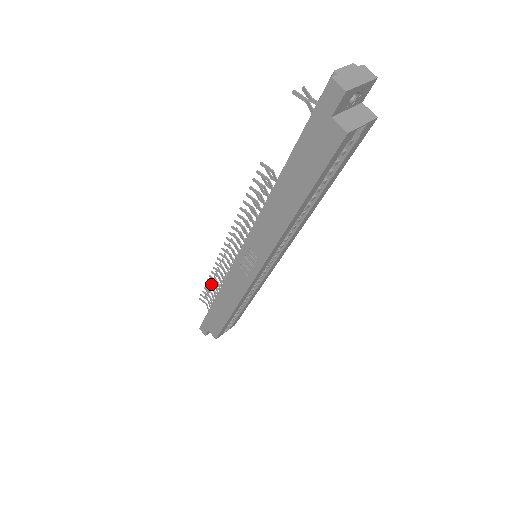
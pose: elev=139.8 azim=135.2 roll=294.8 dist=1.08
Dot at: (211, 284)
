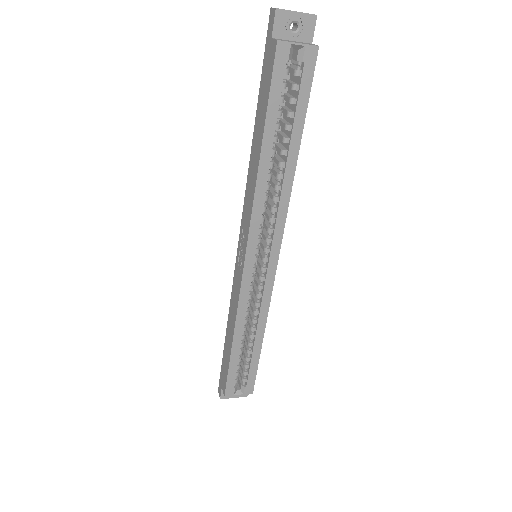
Dot at: occluded
